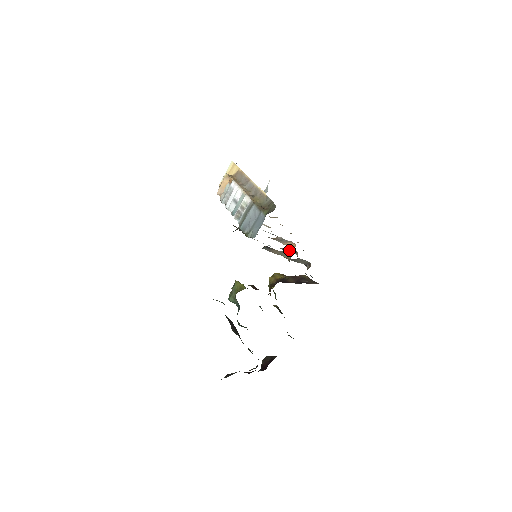
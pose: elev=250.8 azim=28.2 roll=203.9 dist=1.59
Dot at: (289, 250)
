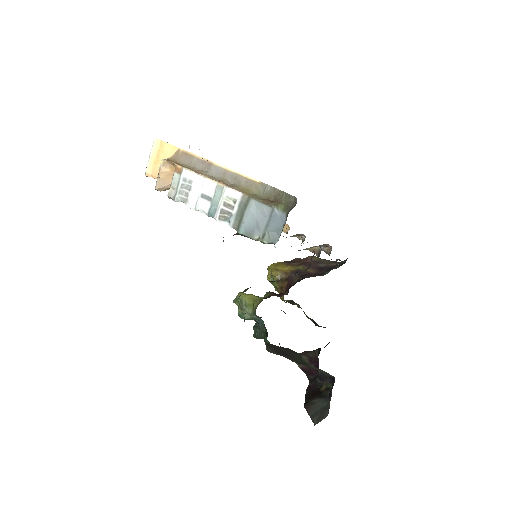
Dot at: (292, 236)
